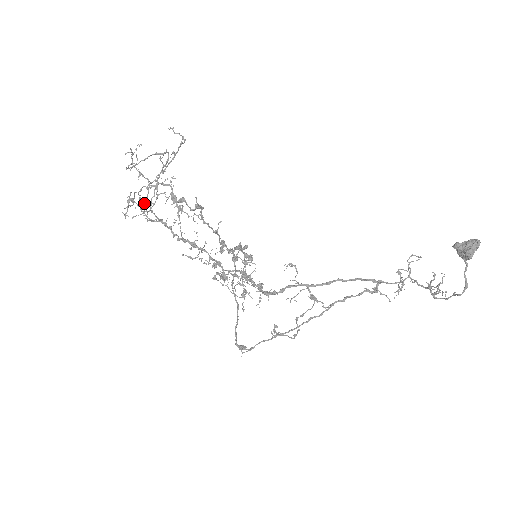
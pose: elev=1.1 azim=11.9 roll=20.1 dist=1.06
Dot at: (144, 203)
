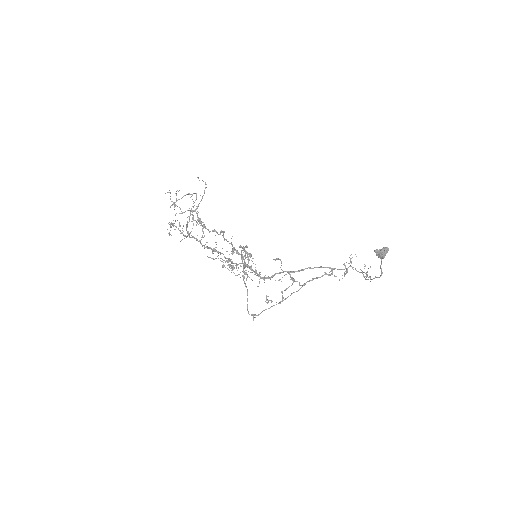
Dot at: occluded
